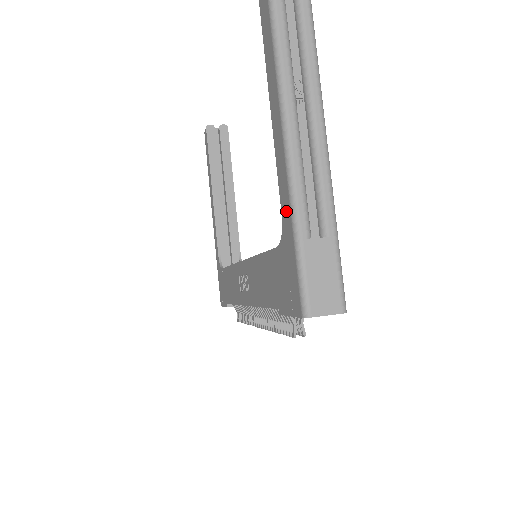
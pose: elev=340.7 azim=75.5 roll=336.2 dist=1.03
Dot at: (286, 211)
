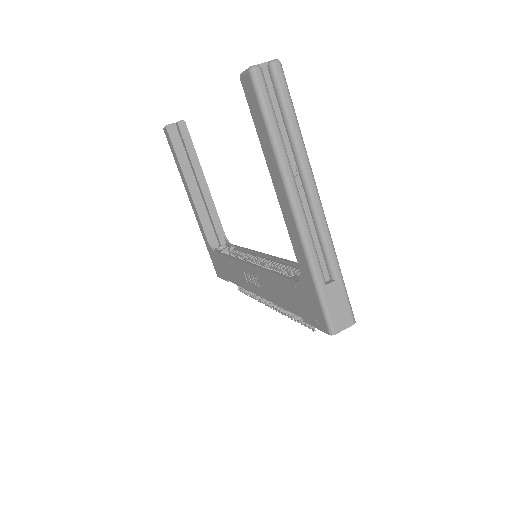
Dot at: (304, 267)
